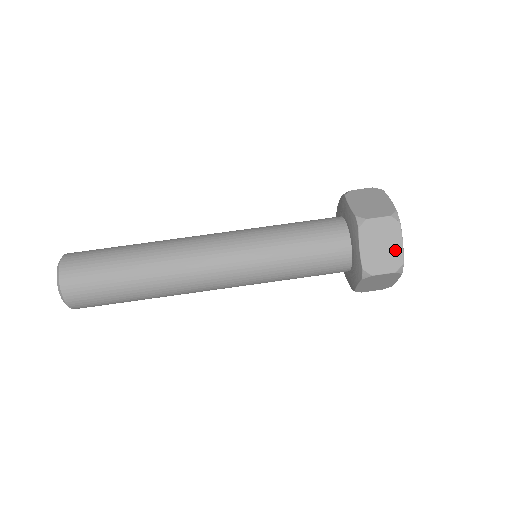
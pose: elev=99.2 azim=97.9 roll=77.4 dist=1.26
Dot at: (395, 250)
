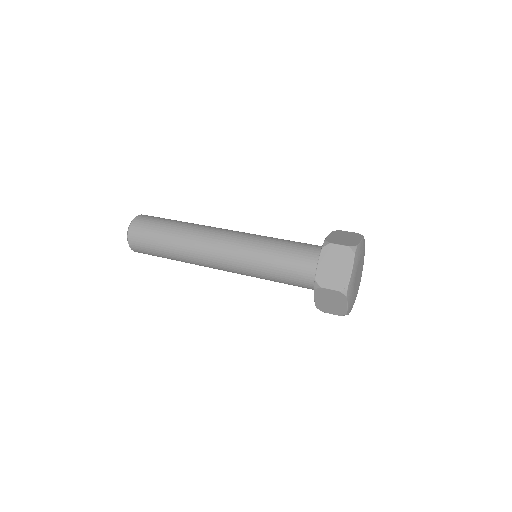
Dot at: (354, 241)
